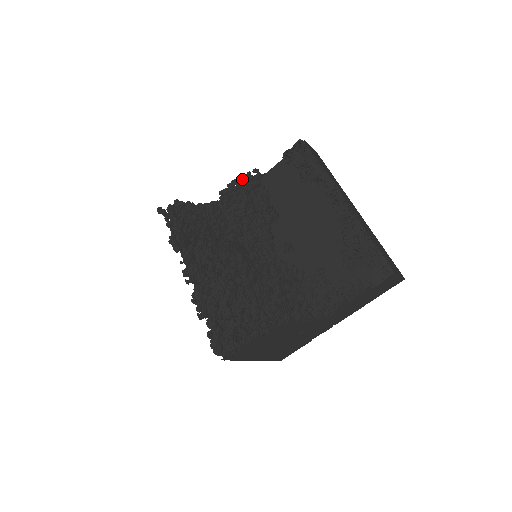
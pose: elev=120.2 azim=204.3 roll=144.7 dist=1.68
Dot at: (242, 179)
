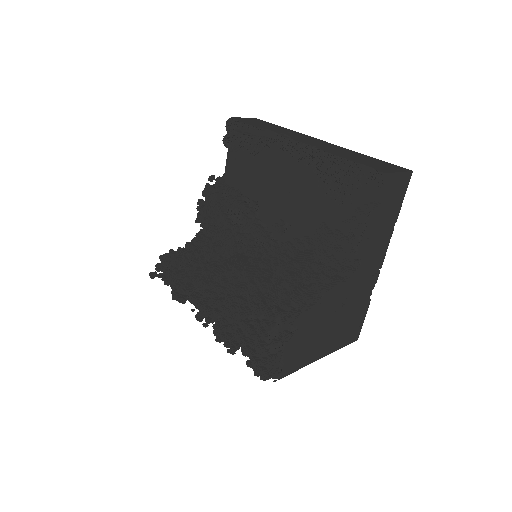
Dot at: (205, 195)
